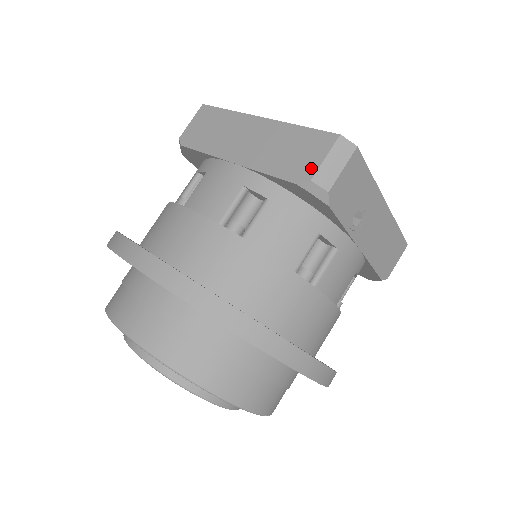
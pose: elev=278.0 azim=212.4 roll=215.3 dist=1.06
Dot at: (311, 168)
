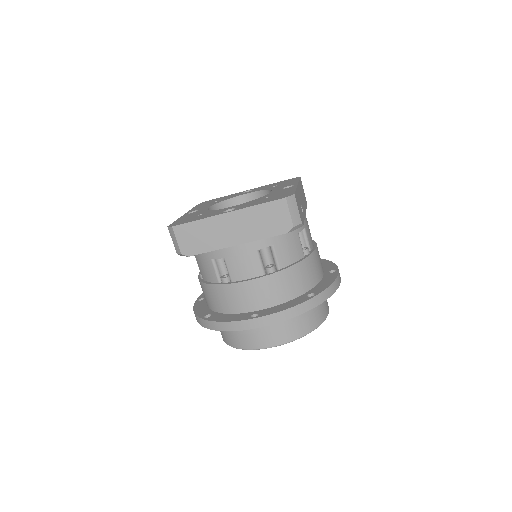
Dot at: (288, 222)
